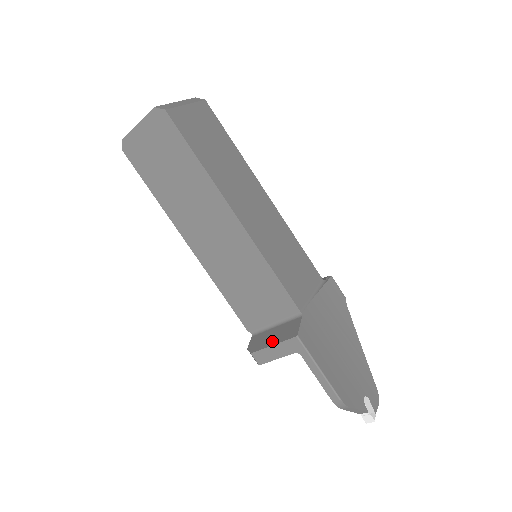
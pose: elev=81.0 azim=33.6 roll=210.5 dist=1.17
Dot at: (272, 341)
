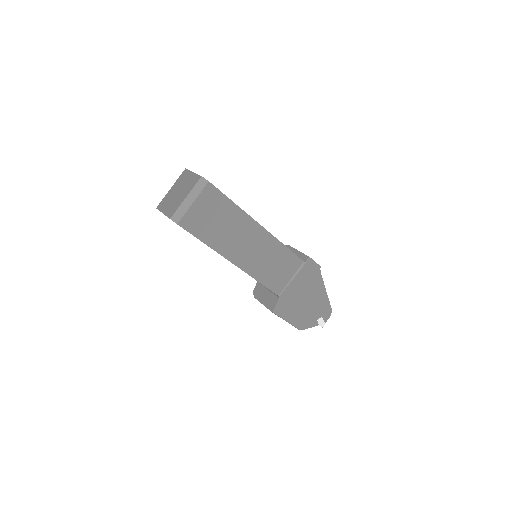
Dot at: (263, 301)
